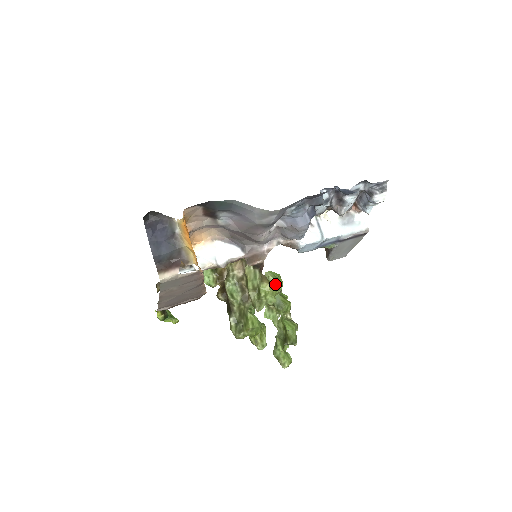
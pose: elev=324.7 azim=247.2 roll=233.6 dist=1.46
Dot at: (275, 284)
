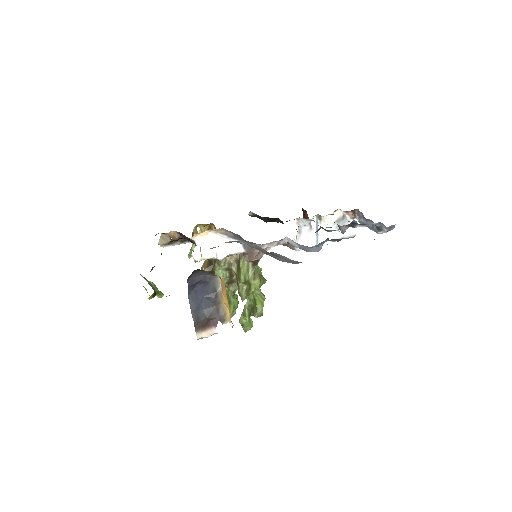
Dot at: occluded
